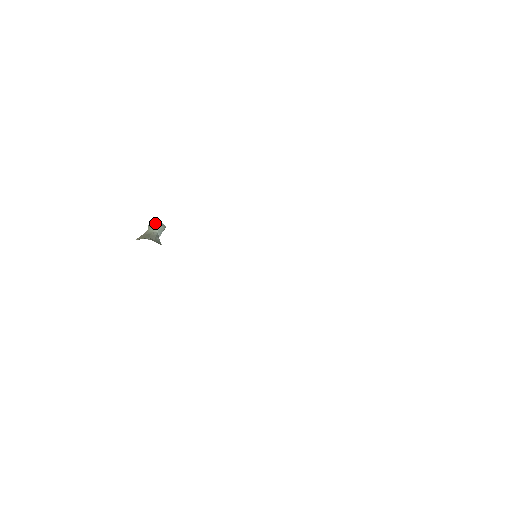
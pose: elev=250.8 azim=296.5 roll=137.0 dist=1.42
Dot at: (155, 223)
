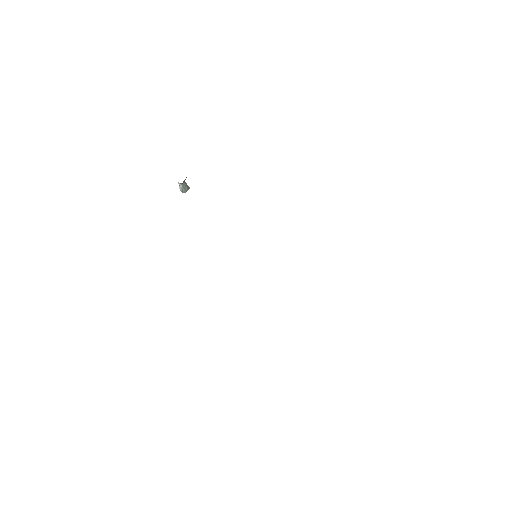
Dot at: (186, 183)
